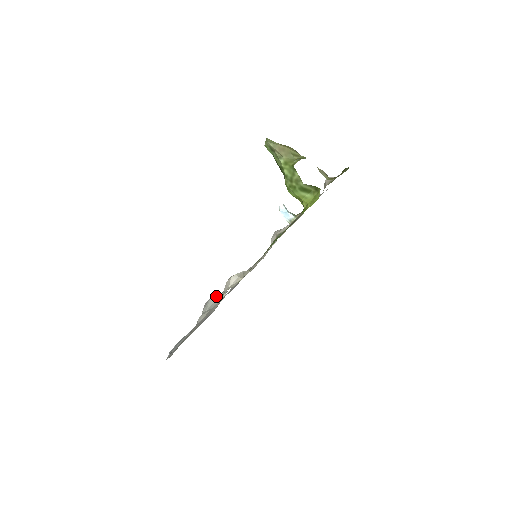
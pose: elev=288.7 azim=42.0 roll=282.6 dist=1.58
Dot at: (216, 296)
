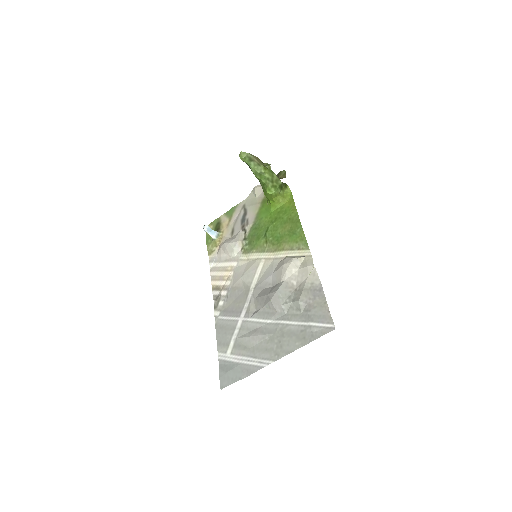
Dot at: (282, 286)
